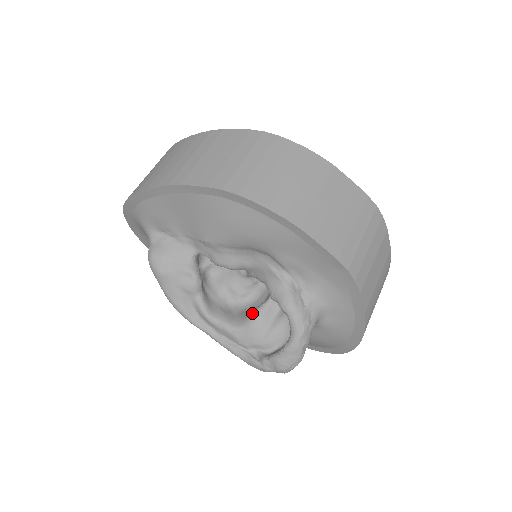
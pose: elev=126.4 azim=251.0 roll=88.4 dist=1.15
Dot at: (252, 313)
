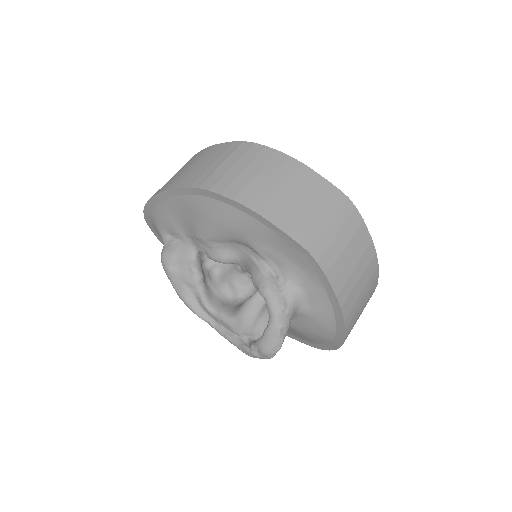
Dot at: (243, 303)
